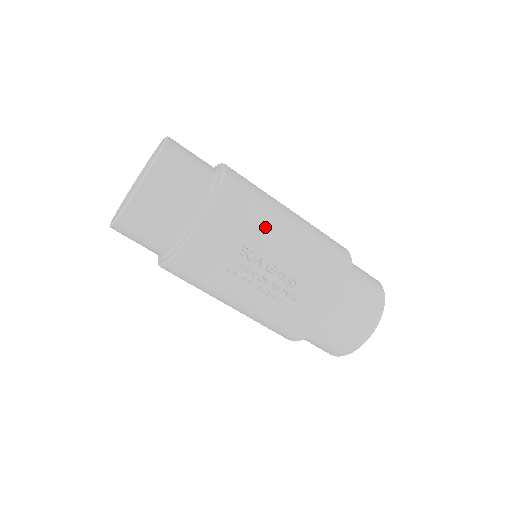
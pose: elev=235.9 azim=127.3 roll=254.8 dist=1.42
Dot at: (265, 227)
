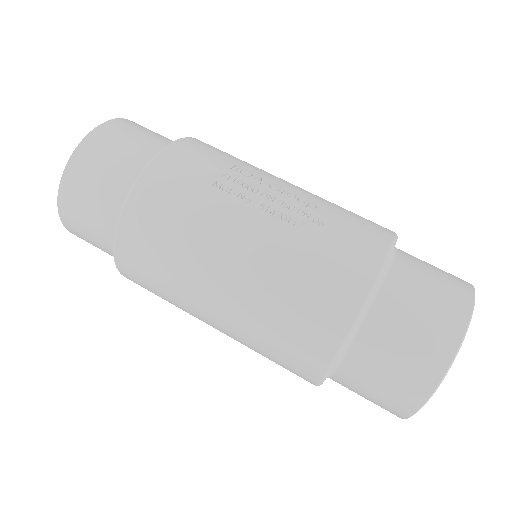
Dot at: occluded
